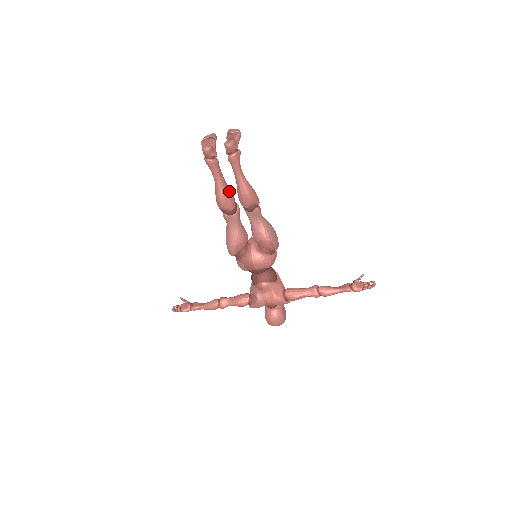
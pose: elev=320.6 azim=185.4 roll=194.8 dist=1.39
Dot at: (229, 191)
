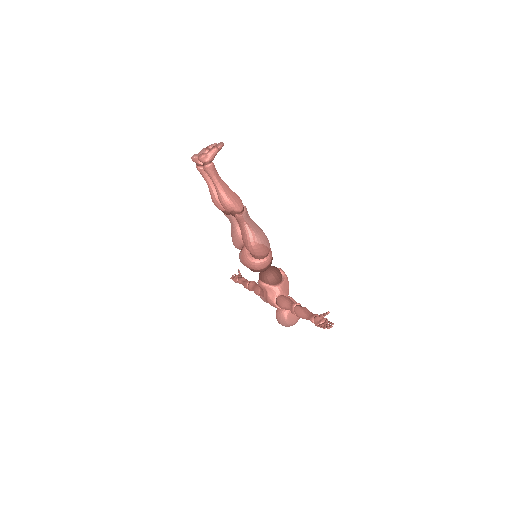
Dot at: occluded
